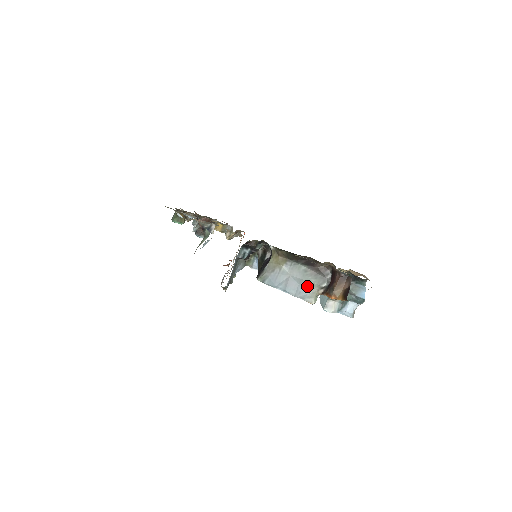
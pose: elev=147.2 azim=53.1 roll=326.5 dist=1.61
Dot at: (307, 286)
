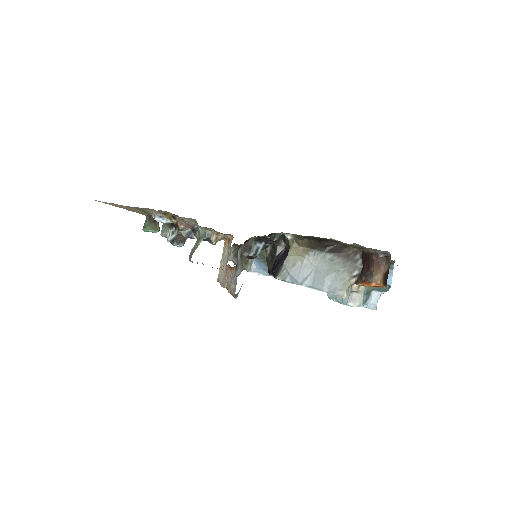
Dot at: (336, 277)
